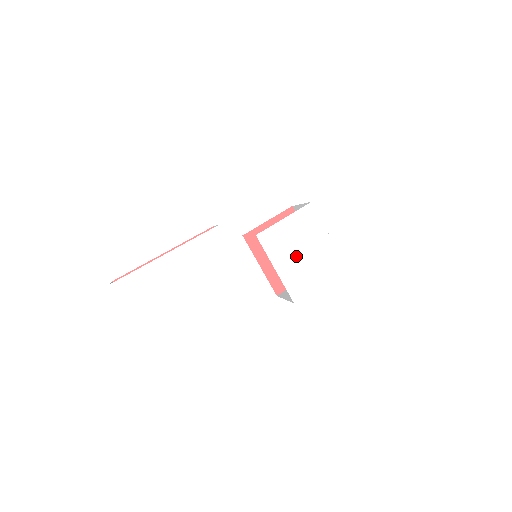
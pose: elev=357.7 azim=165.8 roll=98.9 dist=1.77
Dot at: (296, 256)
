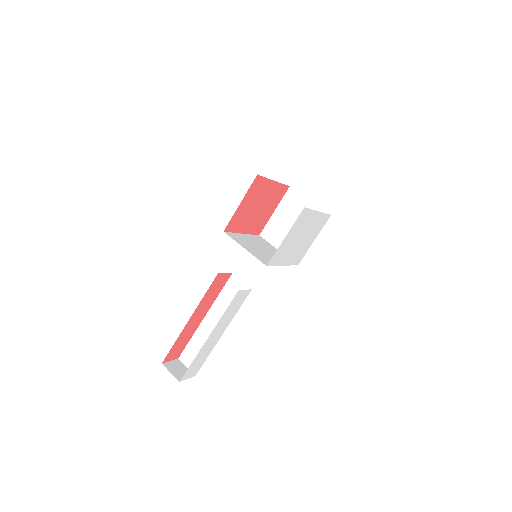
Dot at: (296, 245)
